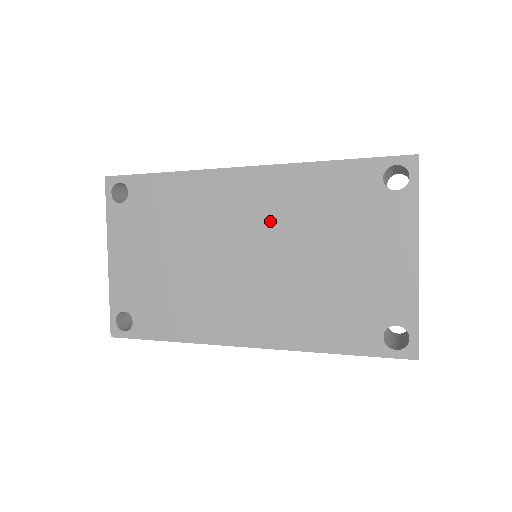
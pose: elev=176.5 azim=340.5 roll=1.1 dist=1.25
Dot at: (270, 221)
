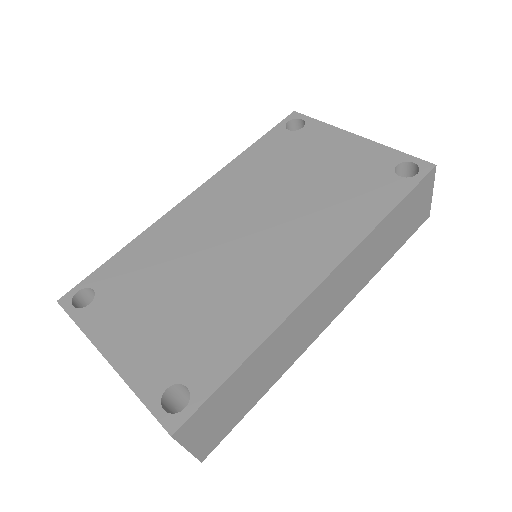
Dot at: (243, 199)
